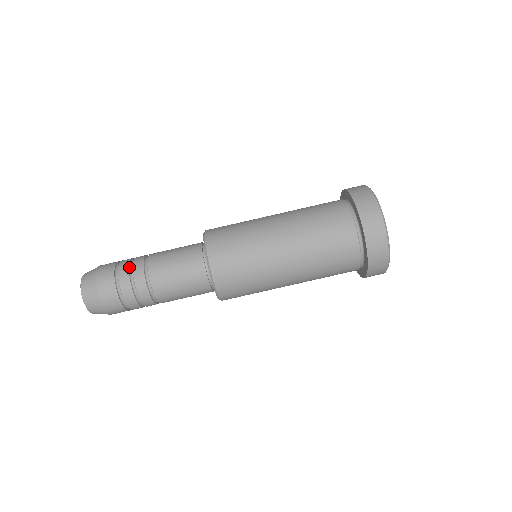
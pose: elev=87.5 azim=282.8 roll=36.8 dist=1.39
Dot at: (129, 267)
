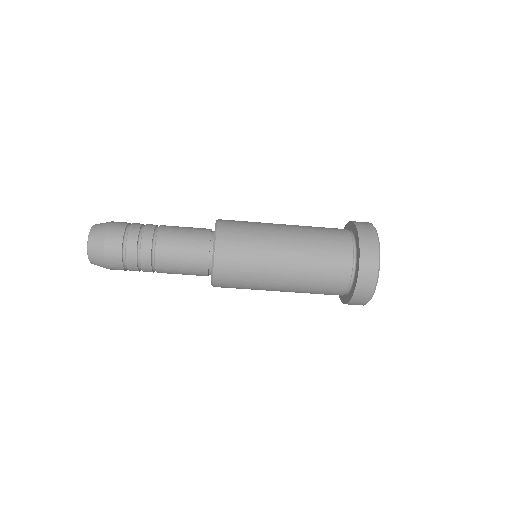
Dot at: (138, 268)
